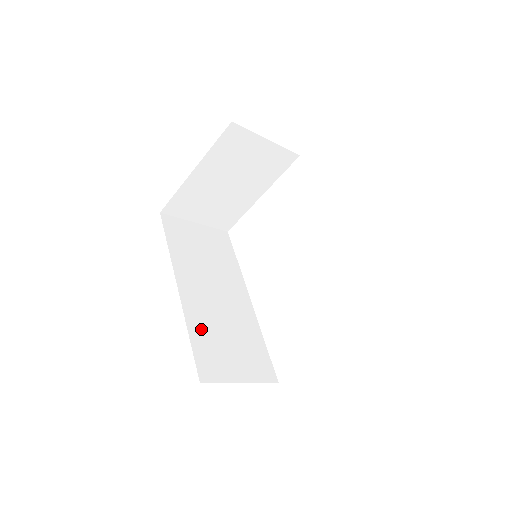
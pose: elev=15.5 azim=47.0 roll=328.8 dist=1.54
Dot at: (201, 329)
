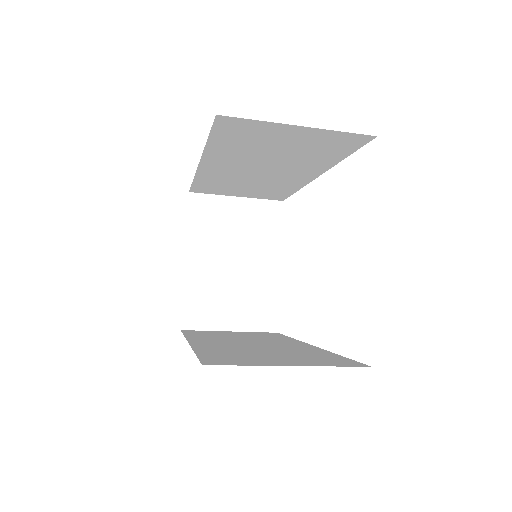
Dot at: (218, 351)
